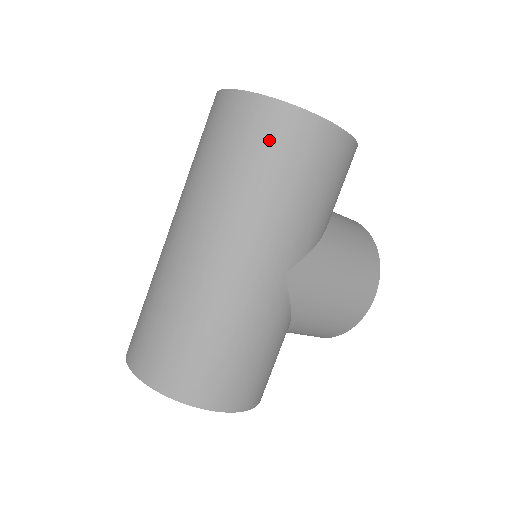
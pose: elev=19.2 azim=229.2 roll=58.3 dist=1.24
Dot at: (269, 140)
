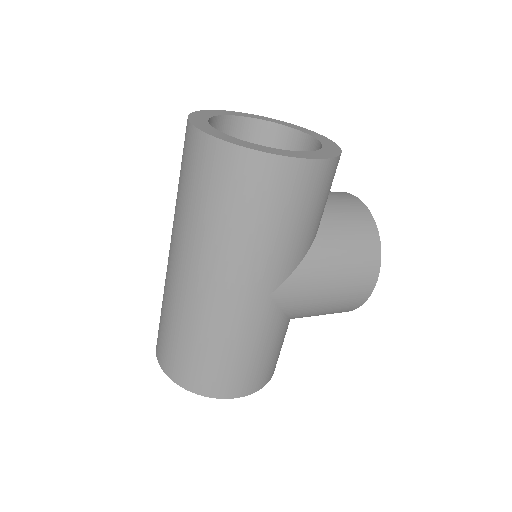
Dot at: (234, 186)
